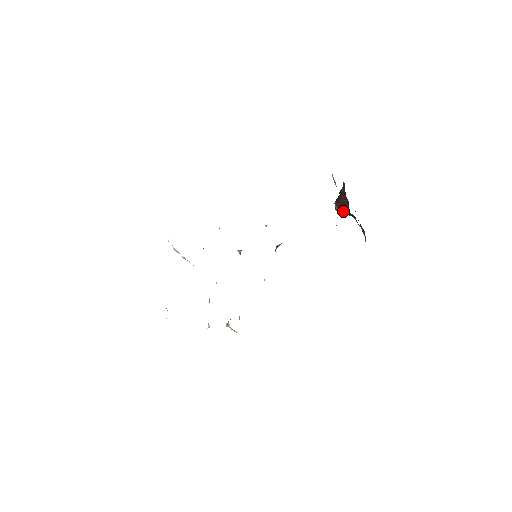
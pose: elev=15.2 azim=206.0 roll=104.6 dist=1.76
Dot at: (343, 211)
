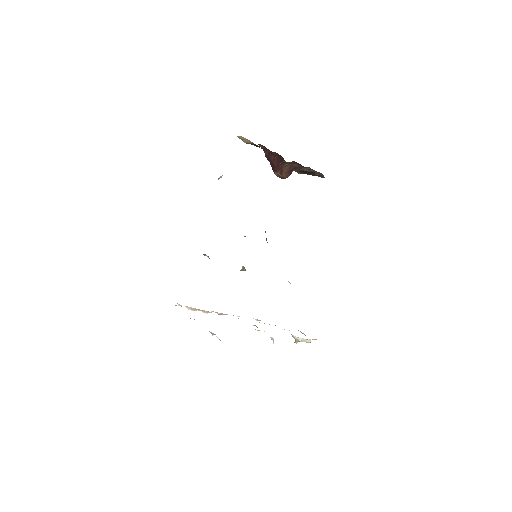
Dot at: (284, 170)
